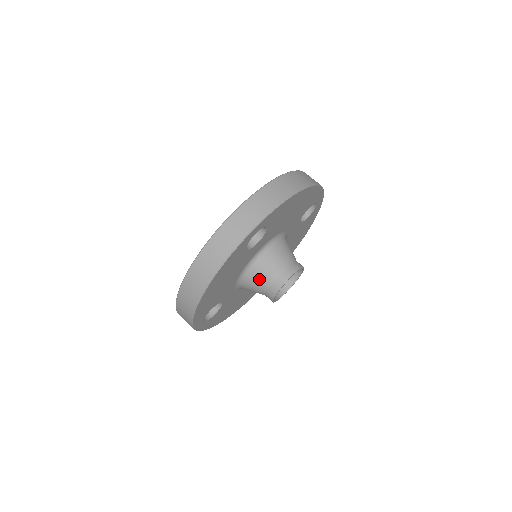
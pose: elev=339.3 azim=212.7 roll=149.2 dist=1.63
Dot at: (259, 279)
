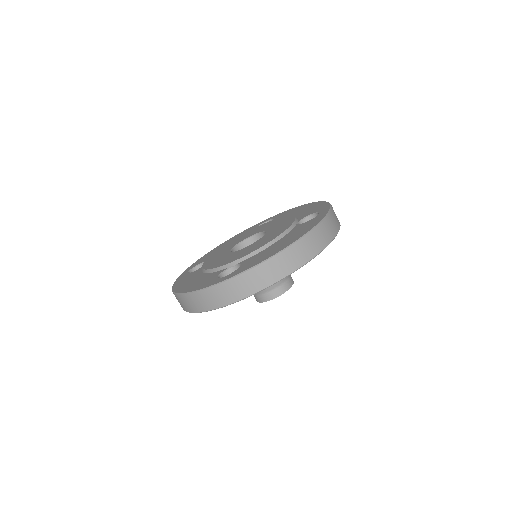
Dot at: occluded
